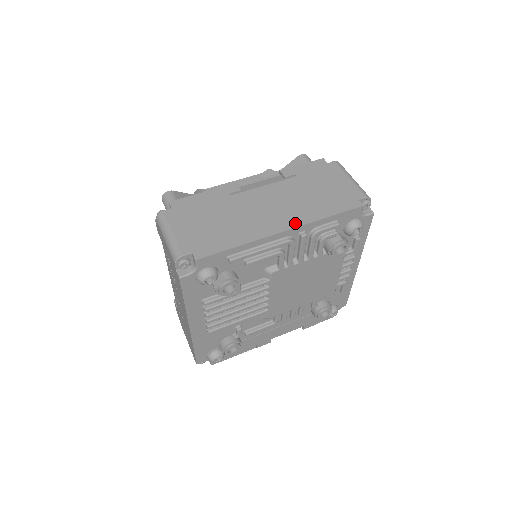
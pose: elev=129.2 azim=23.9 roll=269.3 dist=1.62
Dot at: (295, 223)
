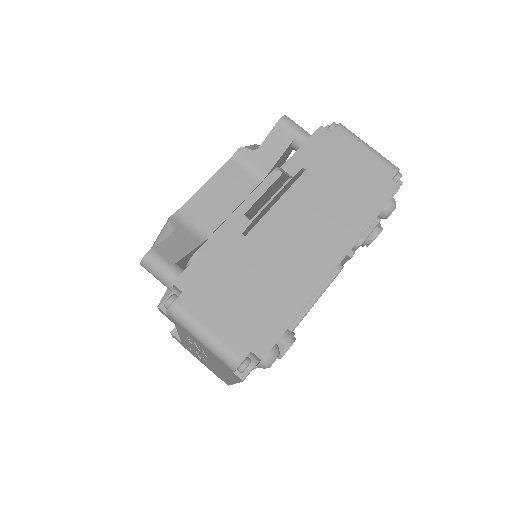
Dot at: (343, 248)
